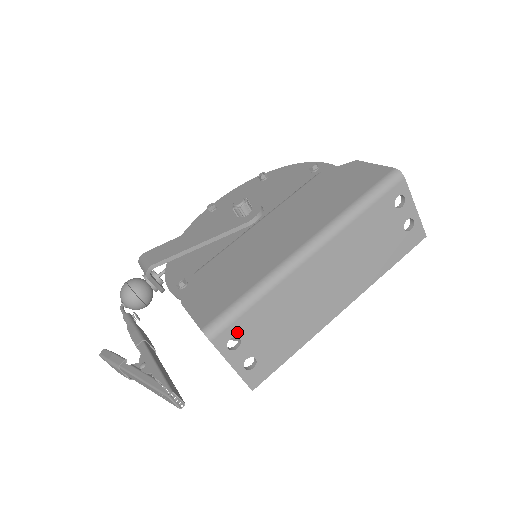
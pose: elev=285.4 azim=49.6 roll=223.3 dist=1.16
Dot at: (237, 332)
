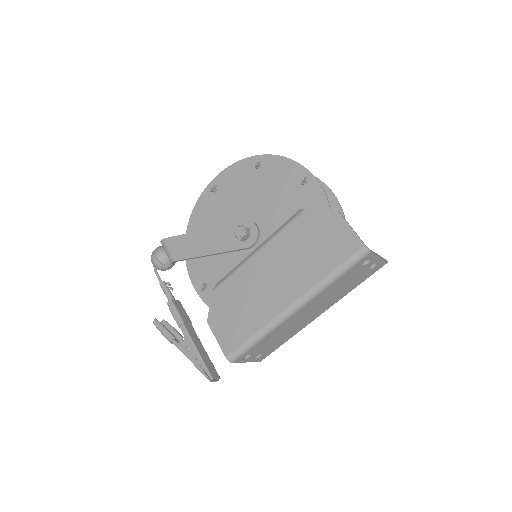
Dot at: (249, 353)
